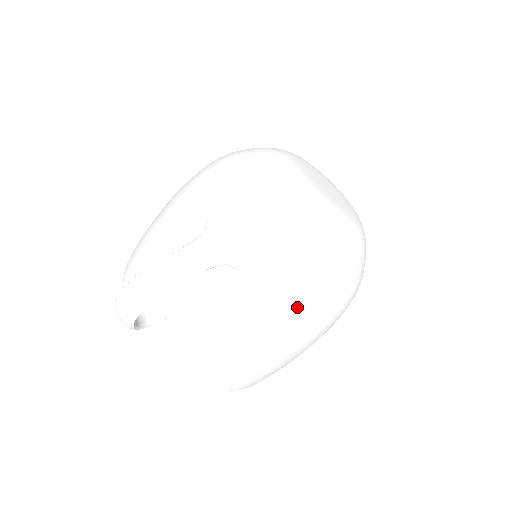
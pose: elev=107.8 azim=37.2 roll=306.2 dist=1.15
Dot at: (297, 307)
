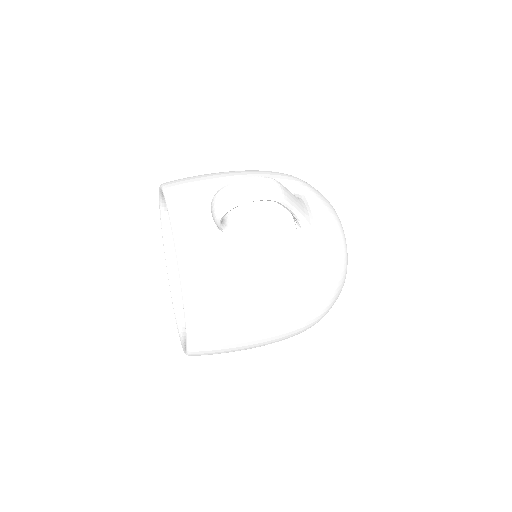
Dot at: (311, 293)
